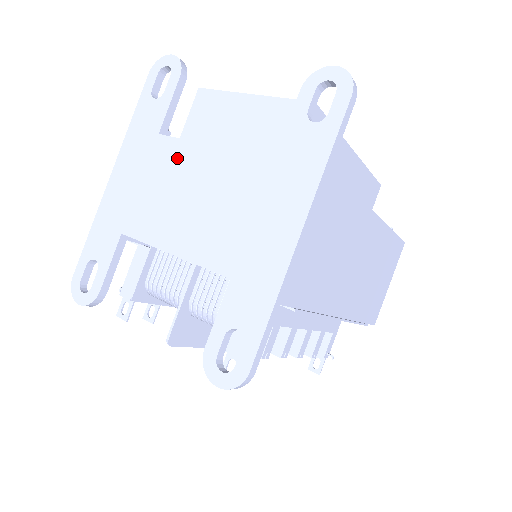
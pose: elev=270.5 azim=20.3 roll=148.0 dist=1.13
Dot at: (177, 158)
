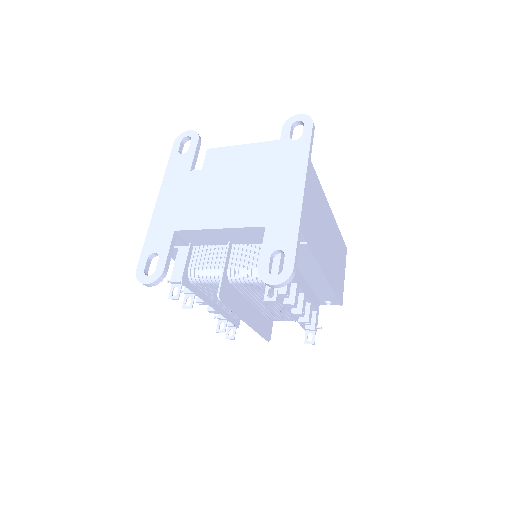
Dot at: (208, 179)
